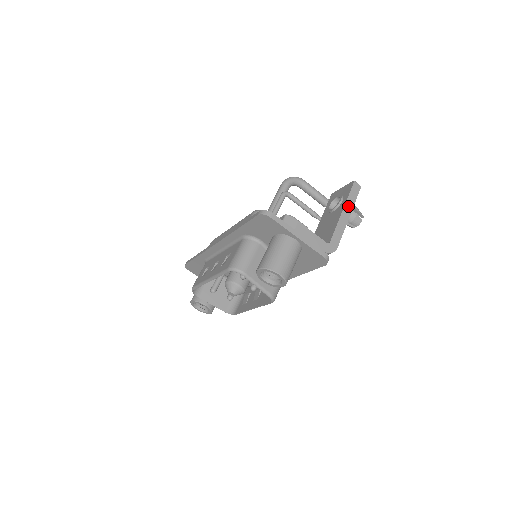
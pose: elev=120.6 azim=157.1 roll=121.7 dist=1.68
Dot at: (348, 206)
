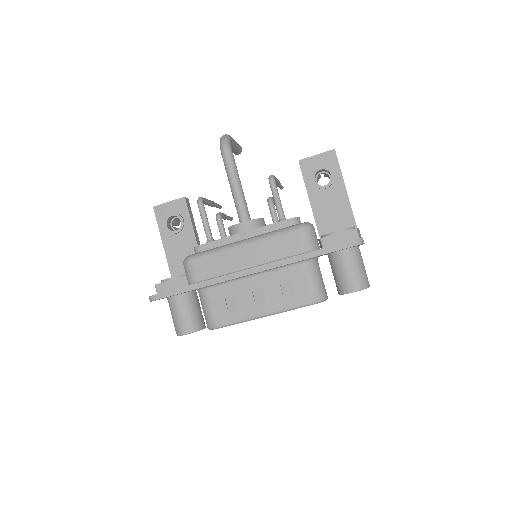
Dot at: occluded
